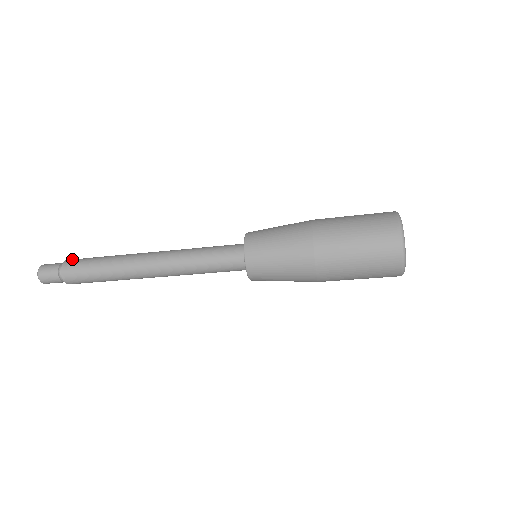
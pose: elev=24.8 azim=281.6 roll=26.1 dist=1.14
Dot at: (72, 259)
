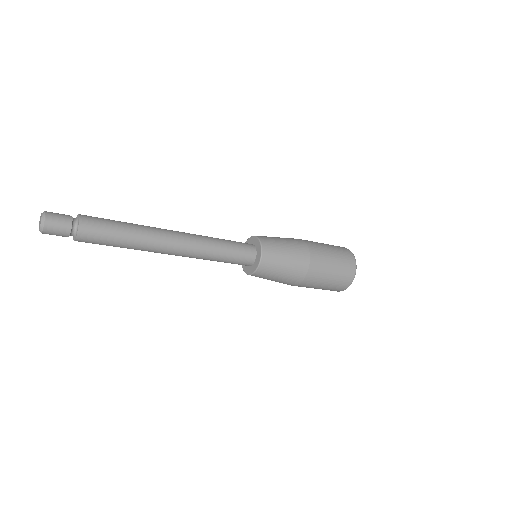
Dot at: occluded
